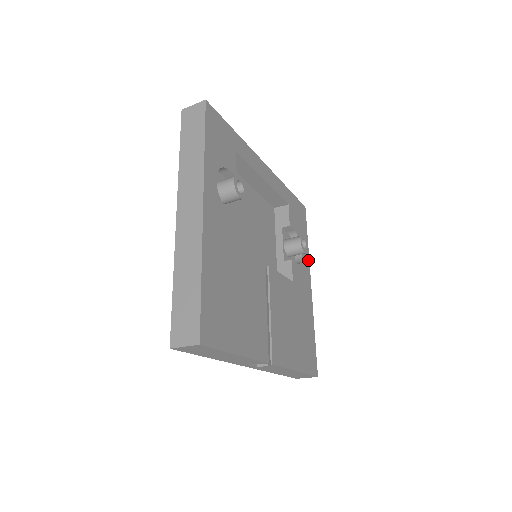
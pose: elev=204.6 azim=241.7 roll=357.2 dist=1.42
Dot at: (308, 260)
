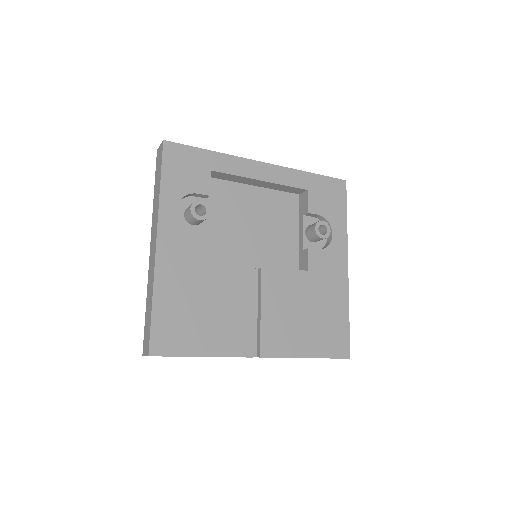
Dot at: (345, 239)
